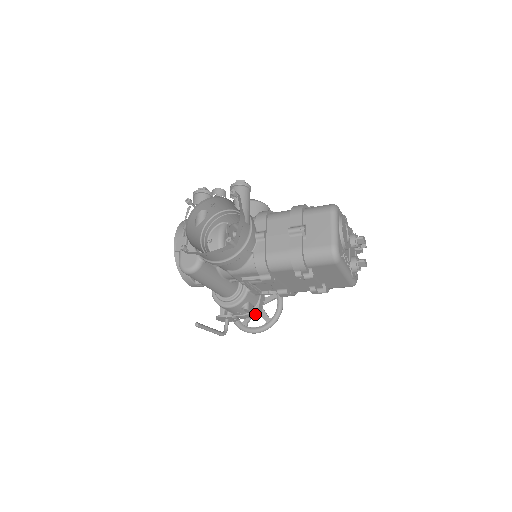
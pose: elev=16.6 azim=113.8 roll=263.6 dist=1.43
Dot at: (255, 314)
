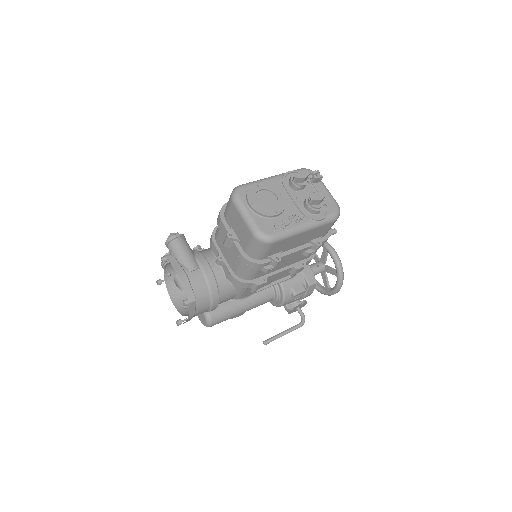
Dot at: (313, 287)
